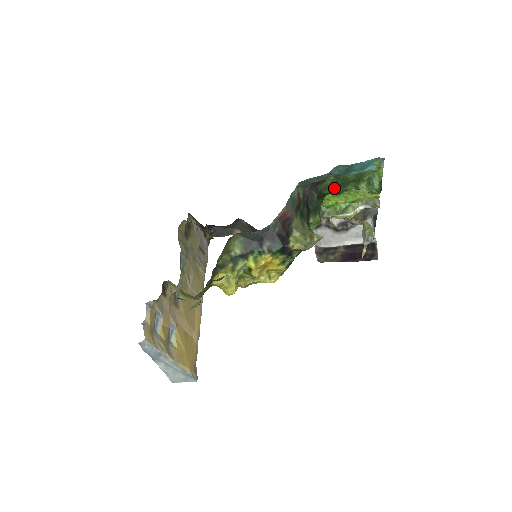
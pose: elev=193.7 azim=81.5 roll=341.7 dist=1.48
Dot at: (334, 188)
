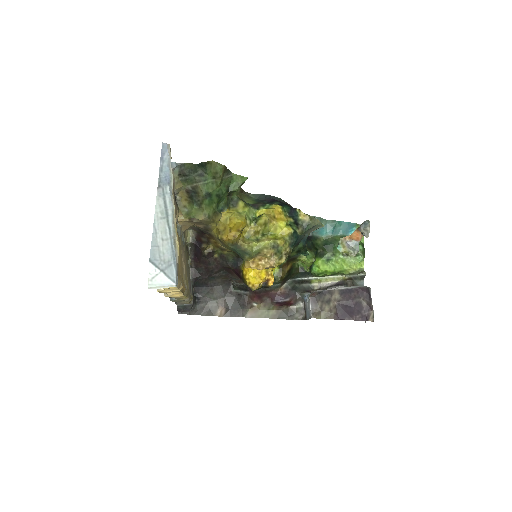
Dot at: (324, 249)
